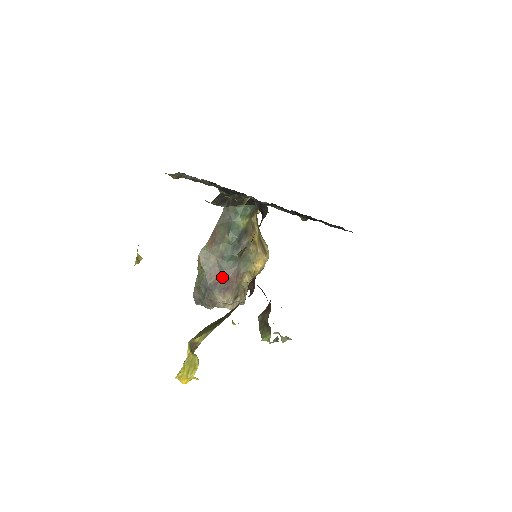
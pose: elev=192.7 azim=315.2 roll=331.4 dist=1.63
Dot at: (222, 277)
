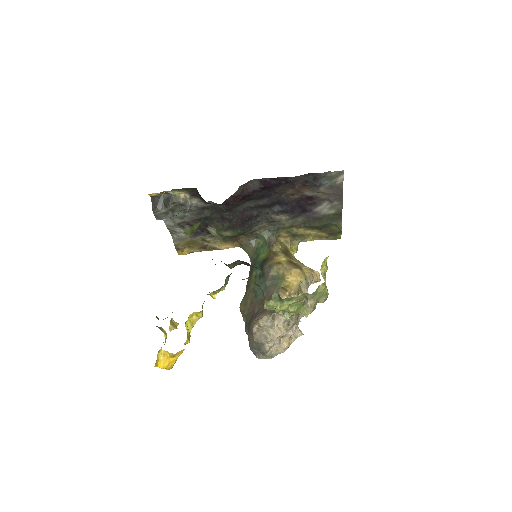
Dot at: (258, 308)
